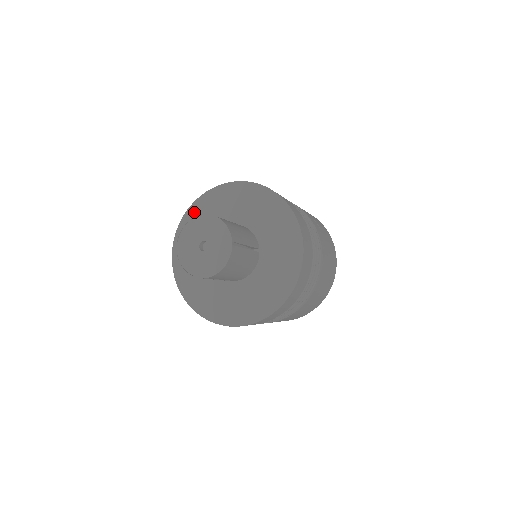
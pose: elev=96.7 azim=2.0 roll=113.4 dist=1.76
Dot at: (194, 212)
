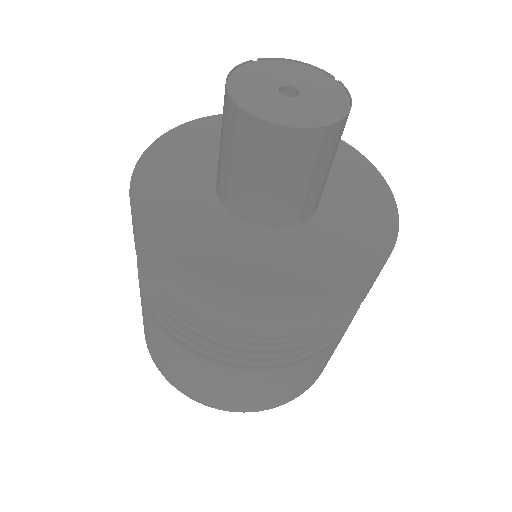
Dot at: occluded
